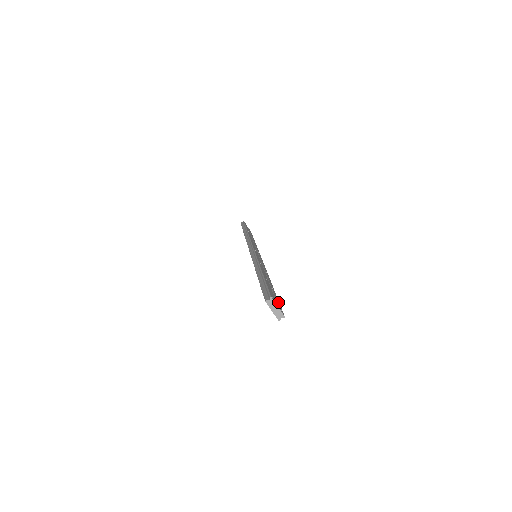
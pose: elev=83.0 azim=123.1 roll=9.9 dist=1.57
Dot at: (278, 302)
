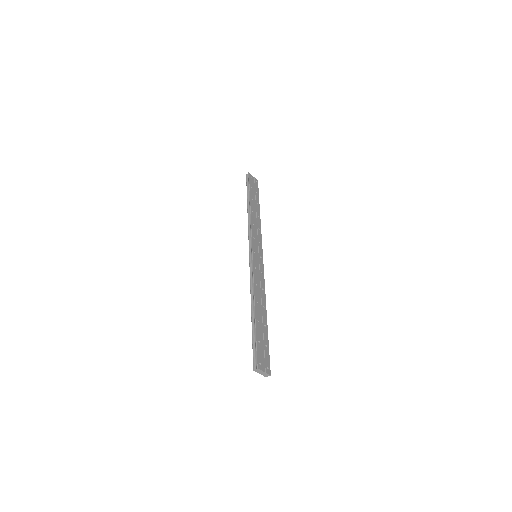
Dot at: (267, 352)
